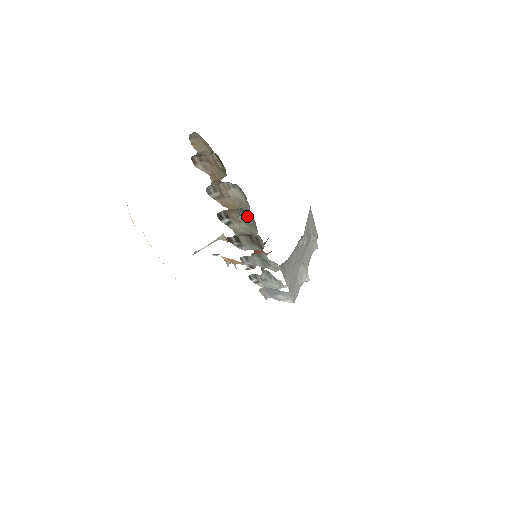
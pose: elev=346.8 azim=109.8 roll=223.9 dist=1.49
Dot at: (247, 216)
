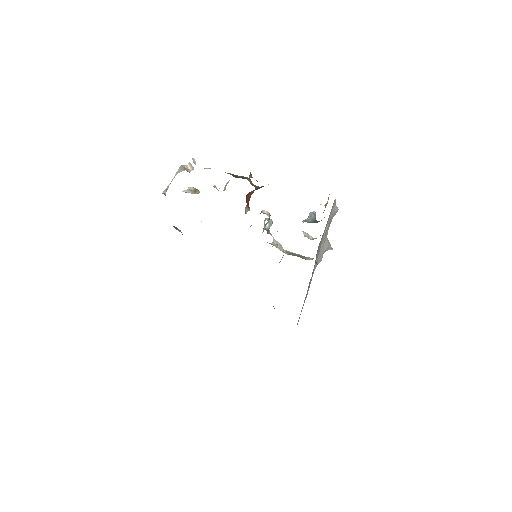
Dot at: occluded
